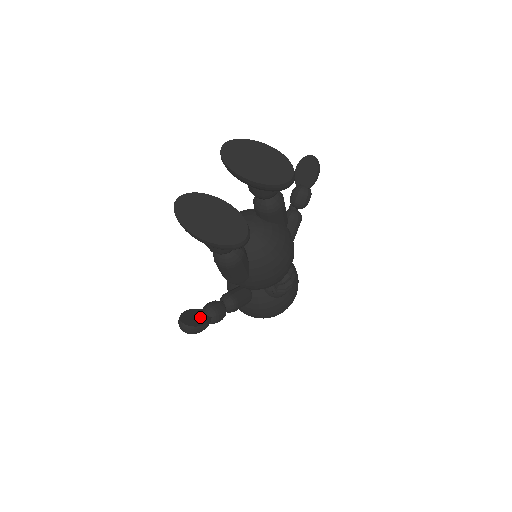
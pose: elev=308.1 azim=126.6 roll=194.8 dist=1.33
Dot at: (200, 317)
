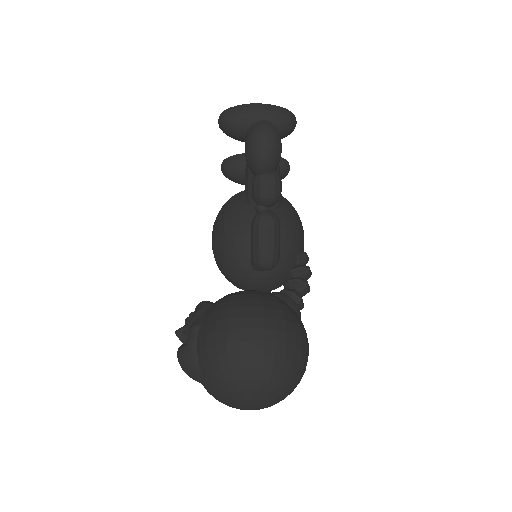
Dot at: occluded
